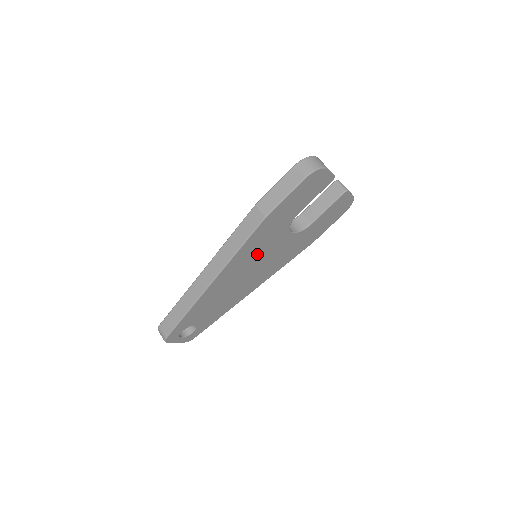
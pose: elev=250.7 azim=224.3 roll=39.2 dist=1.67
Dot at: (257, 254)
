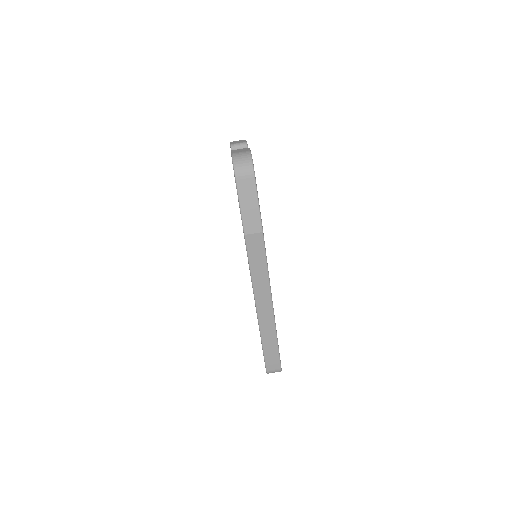
Dot at: occluded
